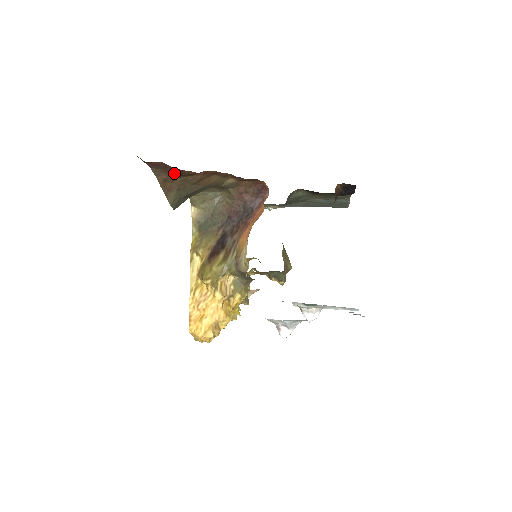
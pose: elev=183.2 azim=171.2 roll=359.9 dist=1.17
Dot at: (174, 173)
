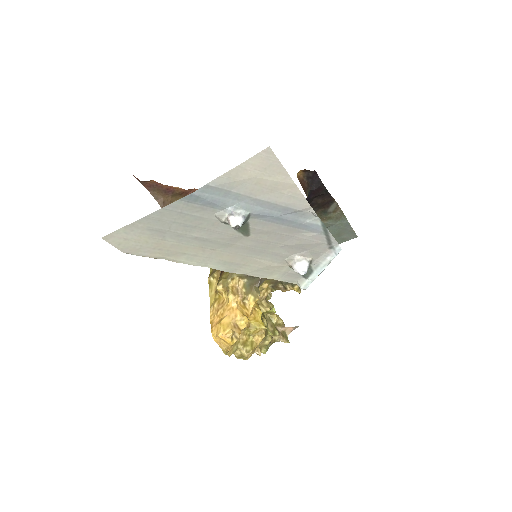
Dot at: (167, 194)
